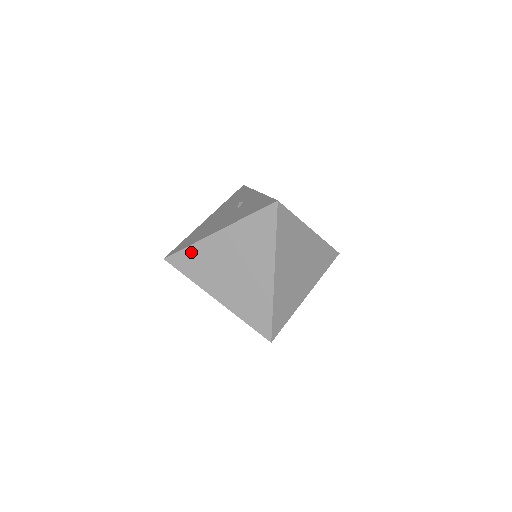
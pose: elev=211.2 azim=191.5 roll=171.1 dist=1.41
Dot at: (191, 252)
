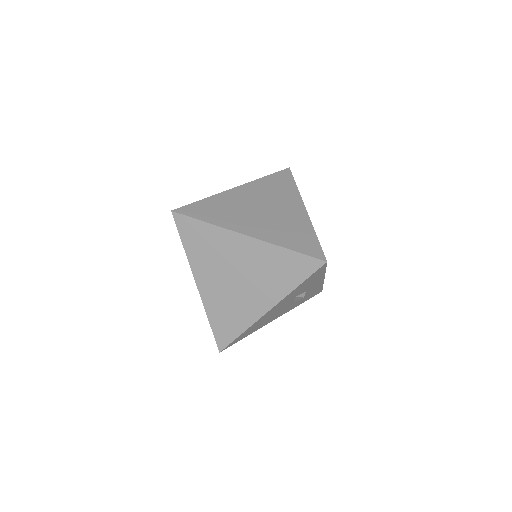
Dot at: (215, 320)
